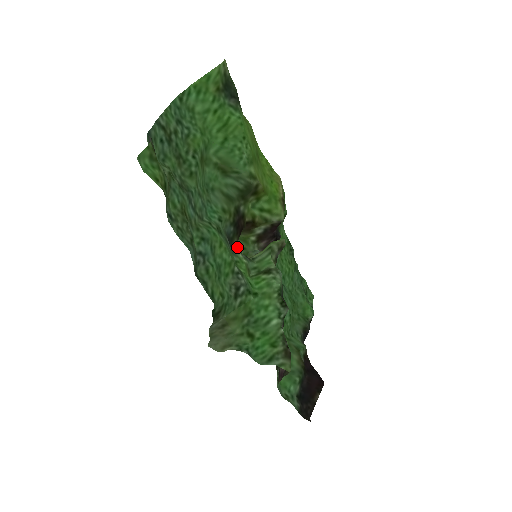
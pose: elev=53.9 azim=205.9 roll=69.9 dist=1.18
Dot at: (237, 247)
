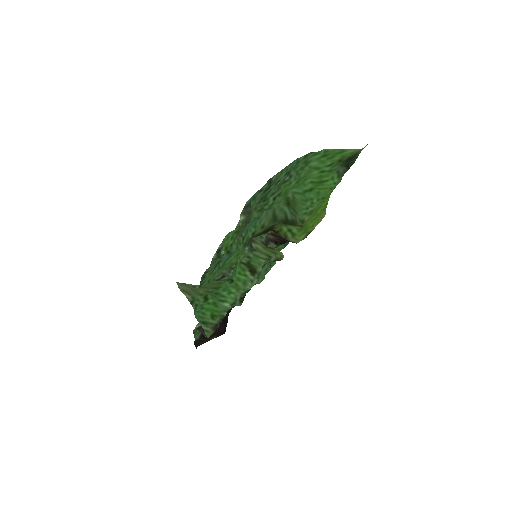
Dot at: occluded
